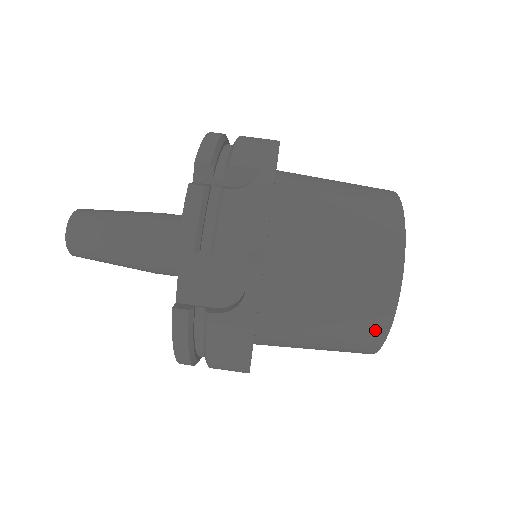
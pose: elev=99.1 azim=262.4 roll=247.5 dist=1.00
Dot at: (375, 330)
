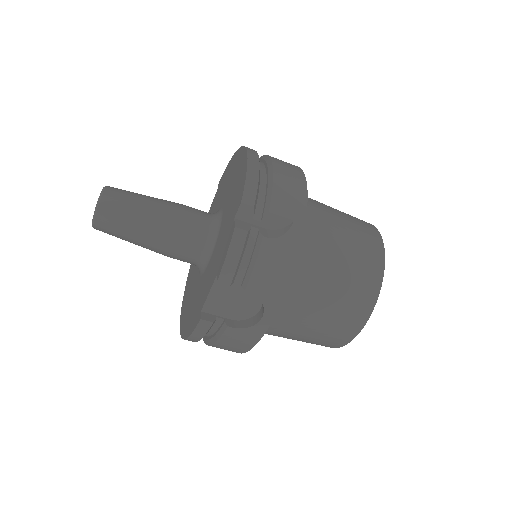
Dot at: (339, 341)
